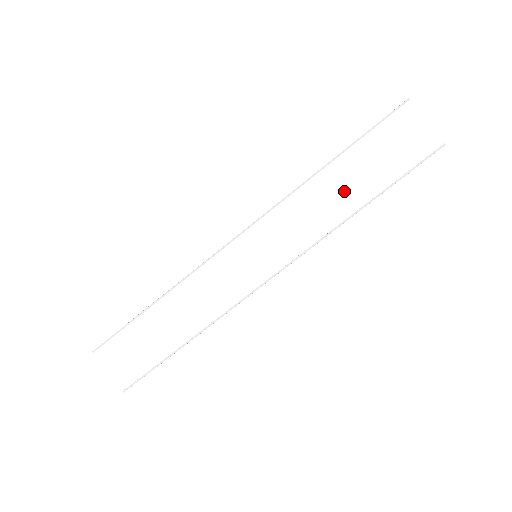
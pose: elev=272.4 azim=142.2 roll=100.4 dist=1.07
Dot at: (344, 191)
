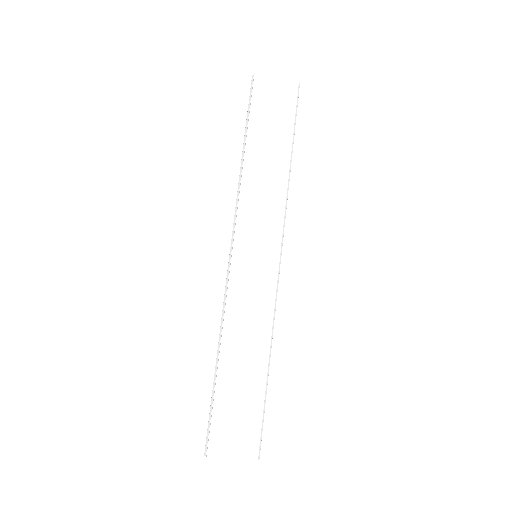
Dot at: (270, 161)
